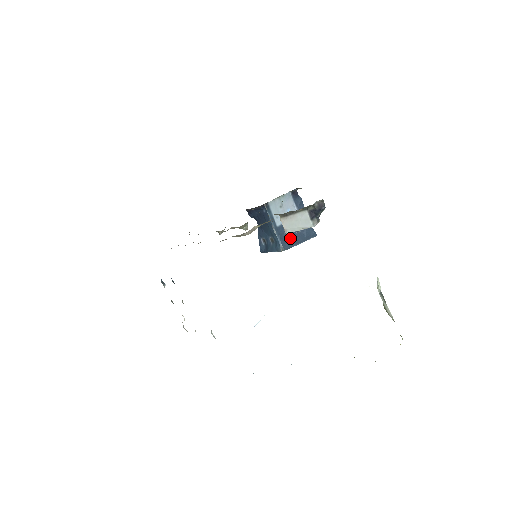
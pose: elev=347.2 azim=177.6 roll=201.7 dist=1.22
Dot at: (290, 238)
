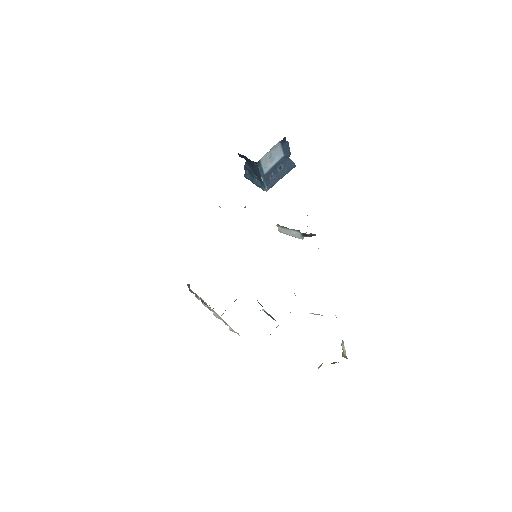
Dot at: (274, 177)
